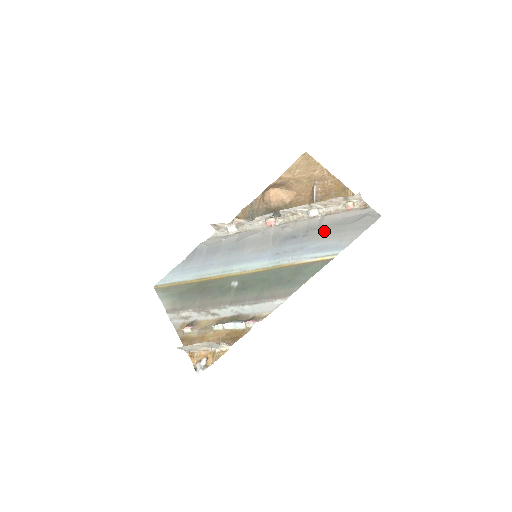
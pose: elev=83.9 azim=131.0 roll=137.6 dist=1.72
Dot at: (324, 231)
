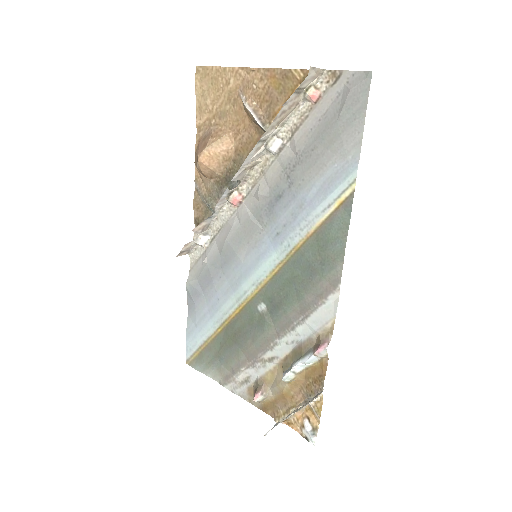
Dot at: (309, 160)
